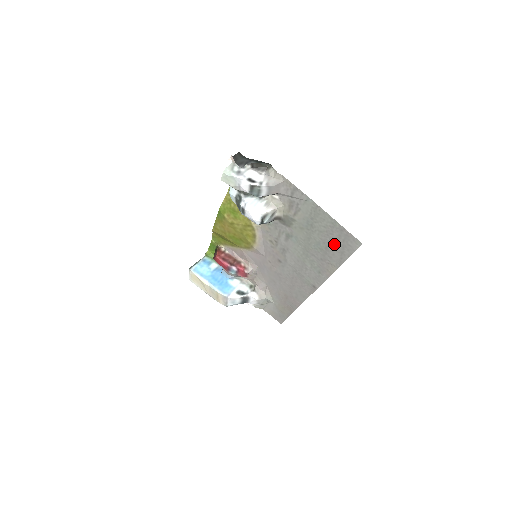
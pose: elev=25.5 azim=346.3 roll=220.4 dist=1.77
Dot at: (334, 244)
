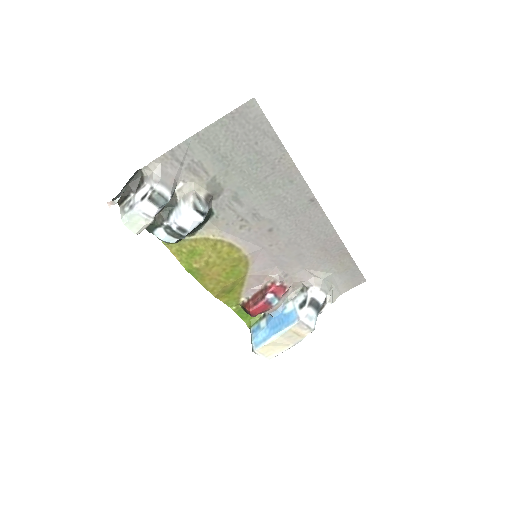
Dot at: (251, 139)
